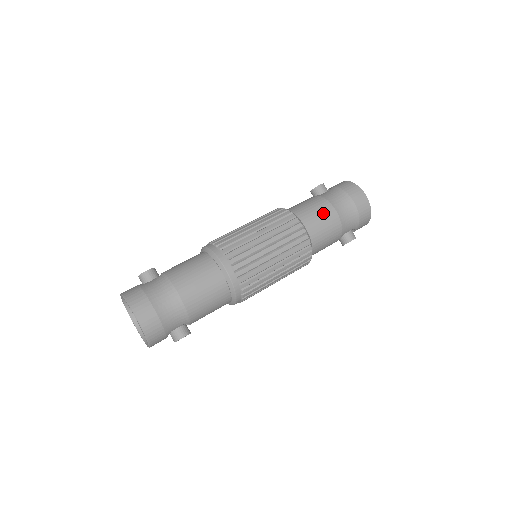
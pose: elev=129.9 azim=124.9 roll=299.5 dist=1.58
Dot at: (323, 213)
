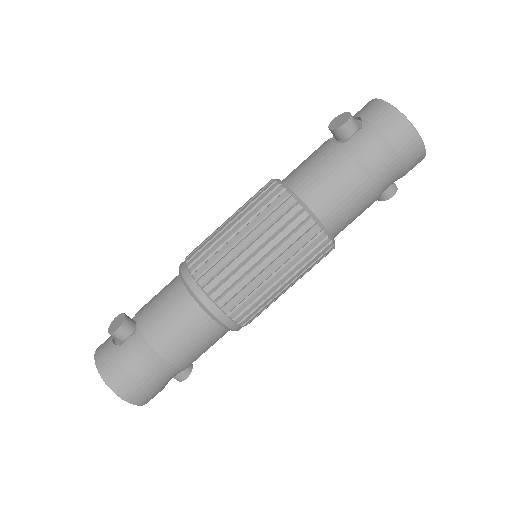
Dot at: (351, 192)
